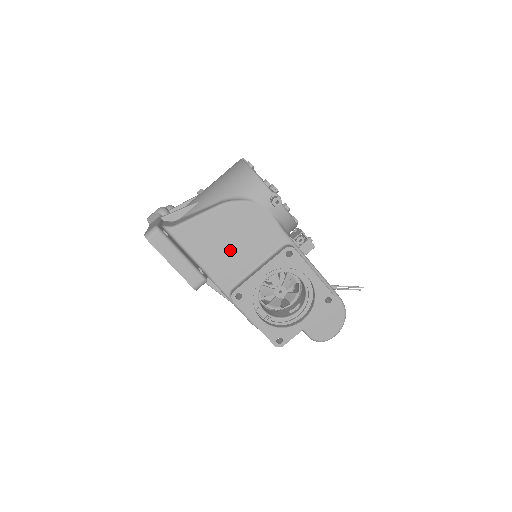
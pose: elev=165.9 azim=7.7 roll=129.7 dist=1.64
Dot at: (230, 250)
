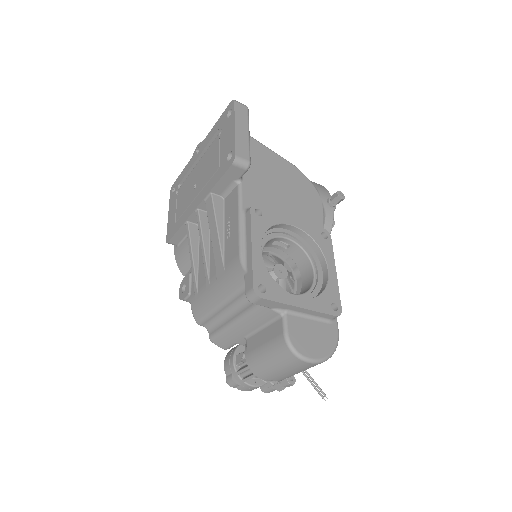
Dot at: (274, 189)
